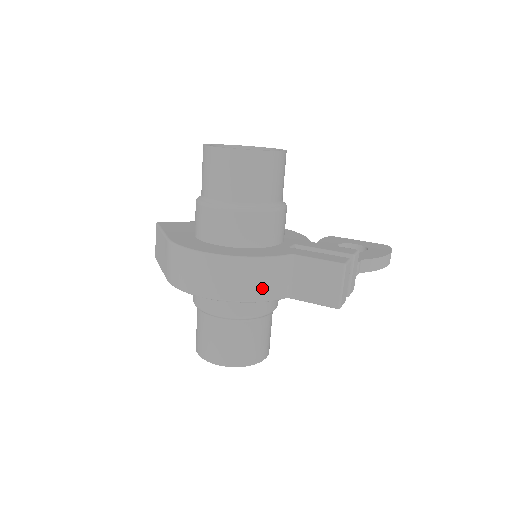
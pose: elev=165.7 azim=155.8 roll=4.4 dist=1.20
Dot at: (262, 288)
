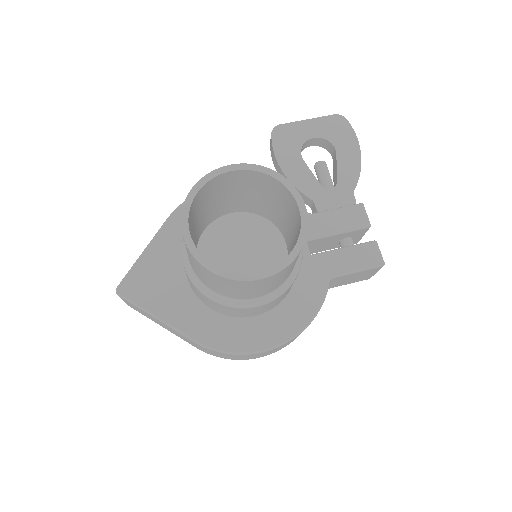
Dot at: occluded
